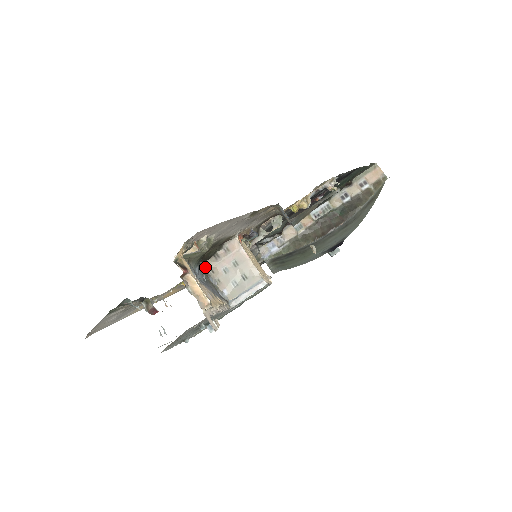
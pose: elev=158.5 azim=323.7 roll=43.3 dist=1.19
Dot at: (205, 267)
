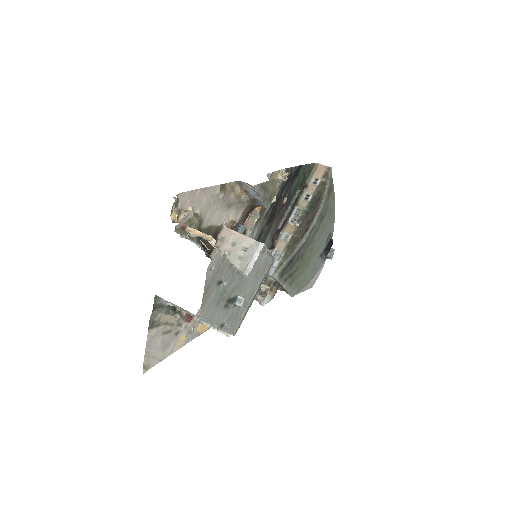
Dot at: (211, 259)
